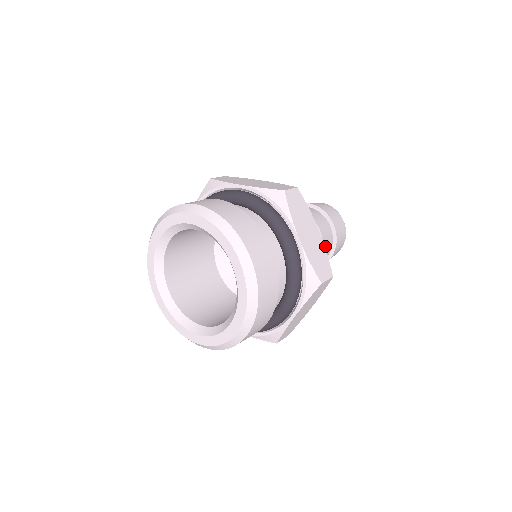
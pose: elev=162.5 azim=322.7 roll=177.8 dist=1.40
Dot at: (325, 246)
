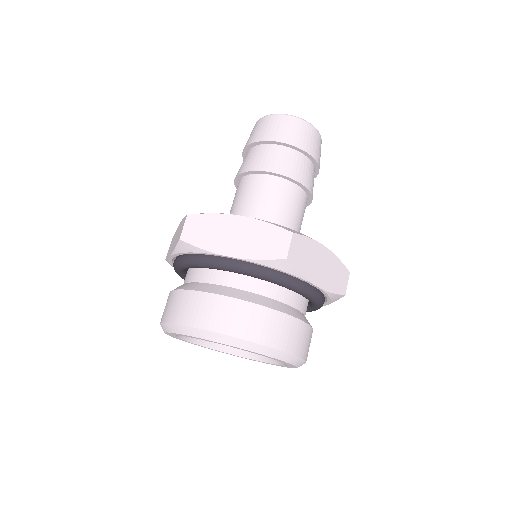
Dot at: (312, 189)
